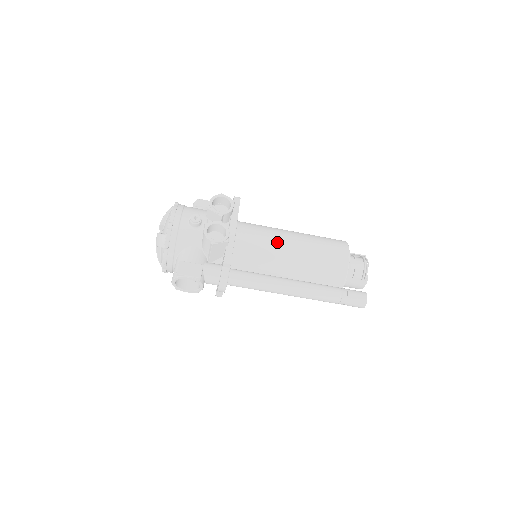
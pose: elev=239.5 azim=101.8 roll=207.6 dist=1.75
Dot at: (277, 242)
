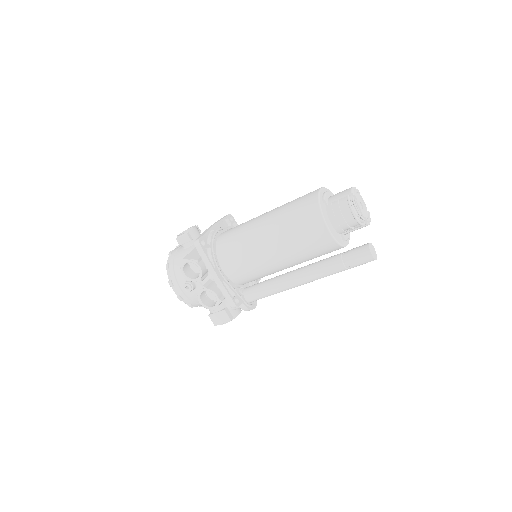
Dot at: (258, 258)
